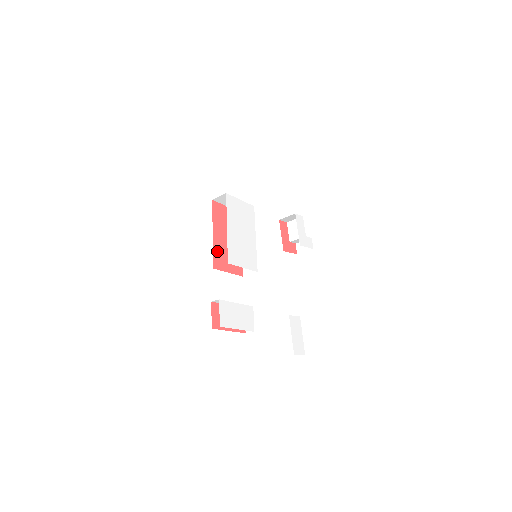
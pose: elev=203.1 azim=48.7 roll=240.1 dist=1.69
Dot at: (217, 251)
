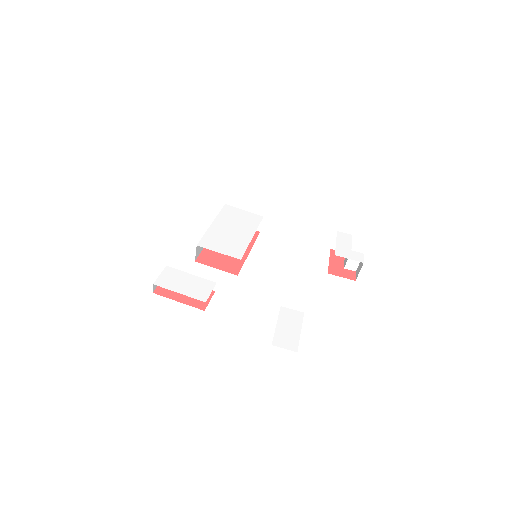
Dot at: (209, 251)
